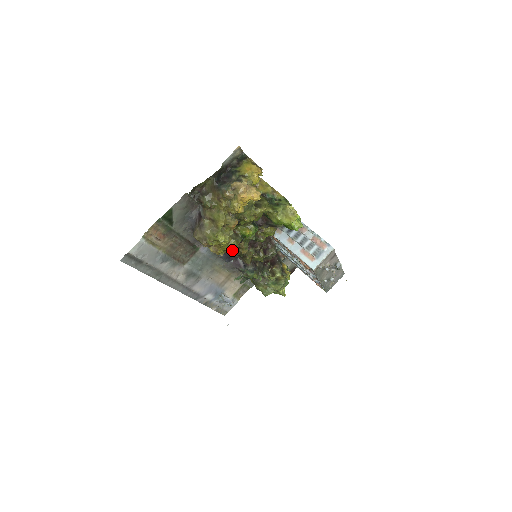
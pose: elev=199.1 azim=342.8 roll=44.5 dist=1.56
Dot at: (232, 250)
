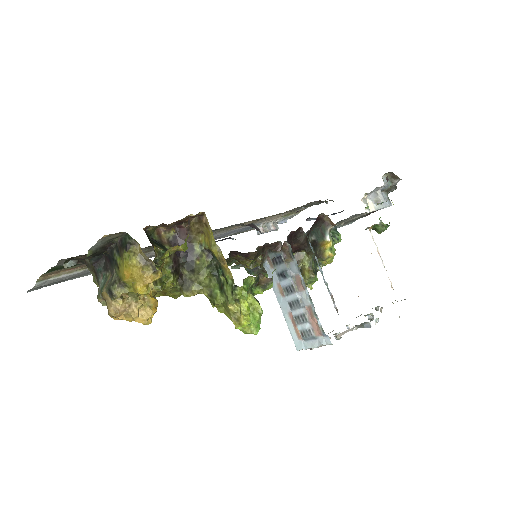
Dot at: occluded
